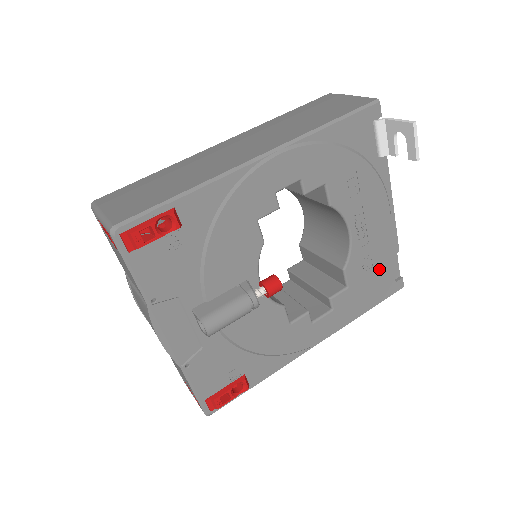
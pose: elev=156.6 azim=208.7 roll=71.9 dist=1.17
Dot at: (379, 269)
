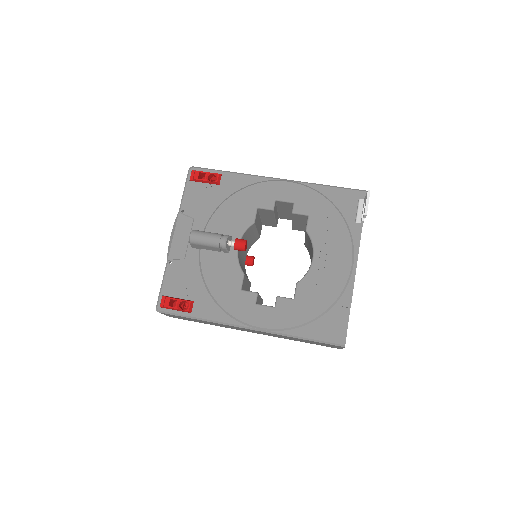
Dot at: (326, 306)
